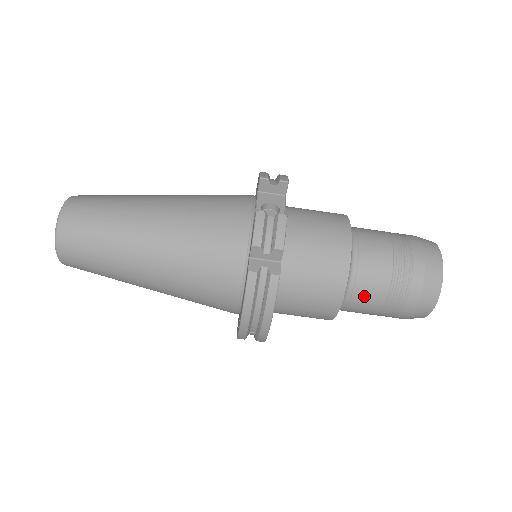
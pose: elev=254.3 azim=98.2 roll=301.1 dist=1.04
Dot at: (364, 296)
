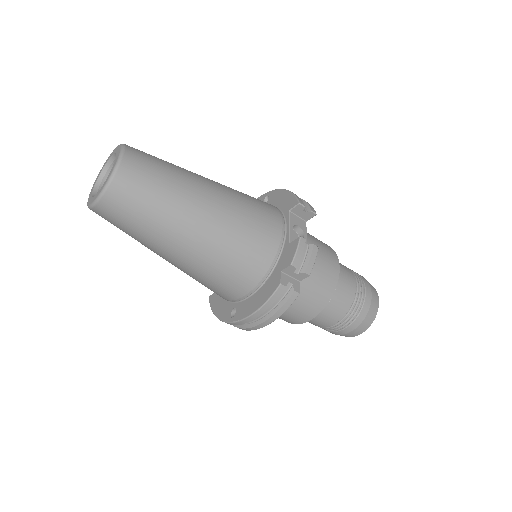
Dot at: (326, 315)
